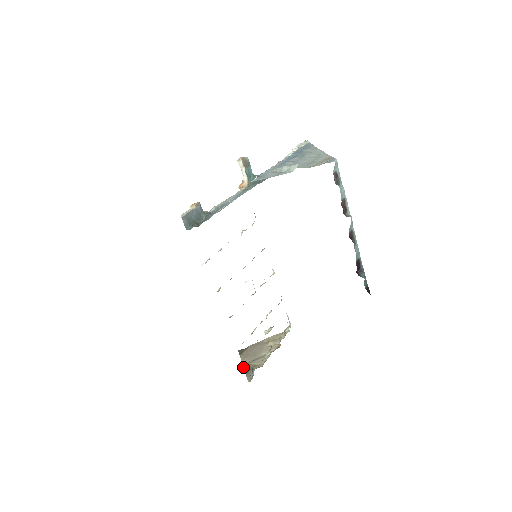
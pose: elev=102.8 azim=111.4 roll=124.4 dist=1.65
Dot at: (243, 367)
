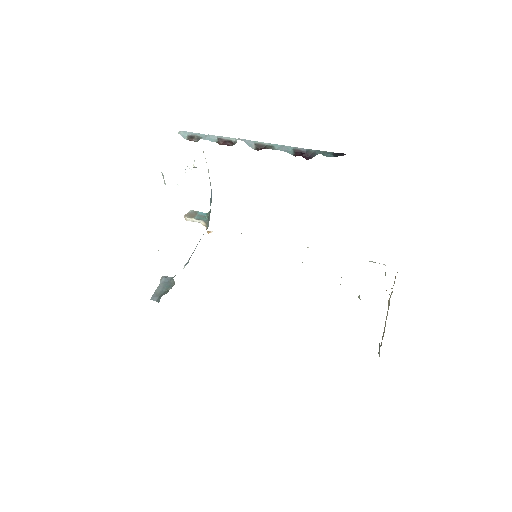
Dot at: occluded
